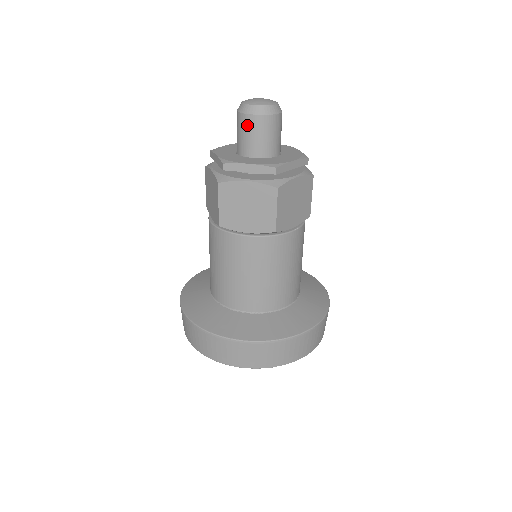
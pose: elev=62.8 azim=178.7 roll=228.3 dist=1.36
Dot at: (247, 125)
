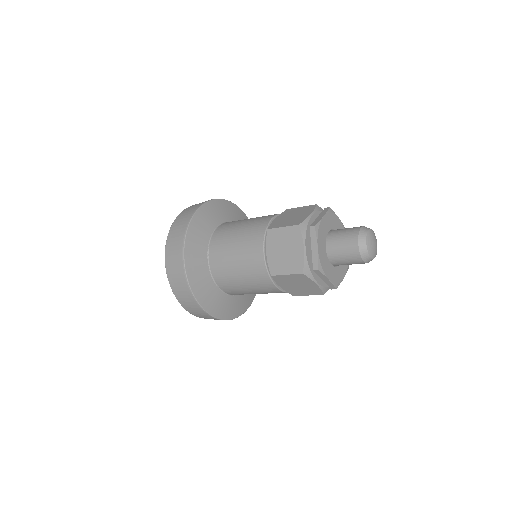
Dot at: occluded
